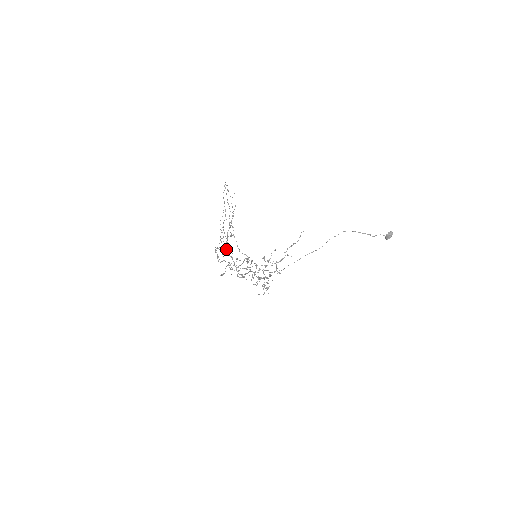
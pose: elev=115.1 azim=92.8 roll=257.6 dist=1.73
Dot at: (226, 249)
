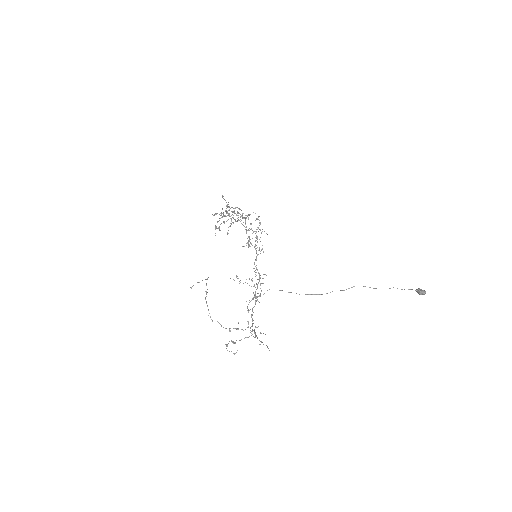
Dot at: (234, 213)
